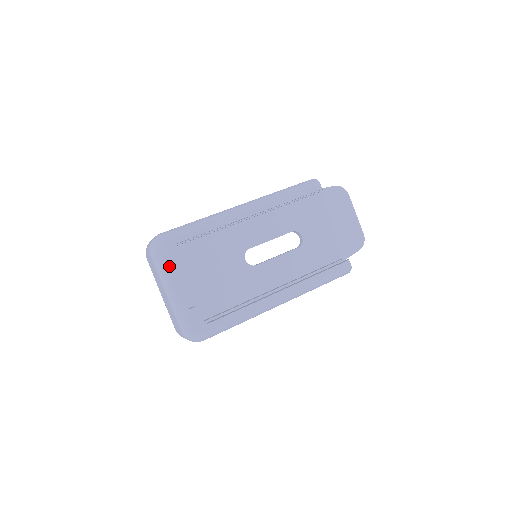
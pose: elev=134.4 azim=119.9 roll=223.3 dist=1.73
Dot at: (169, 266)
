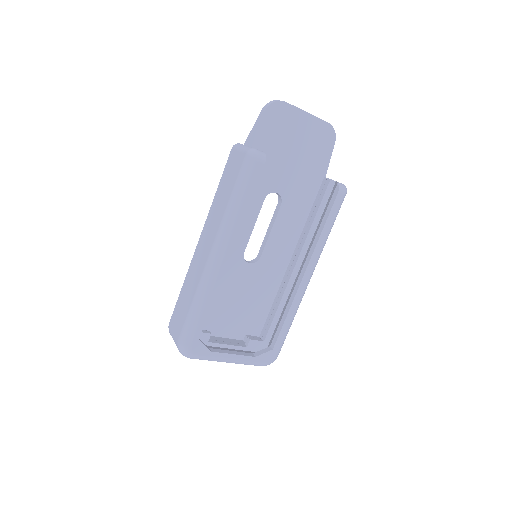
Dot at: (211, 354)
